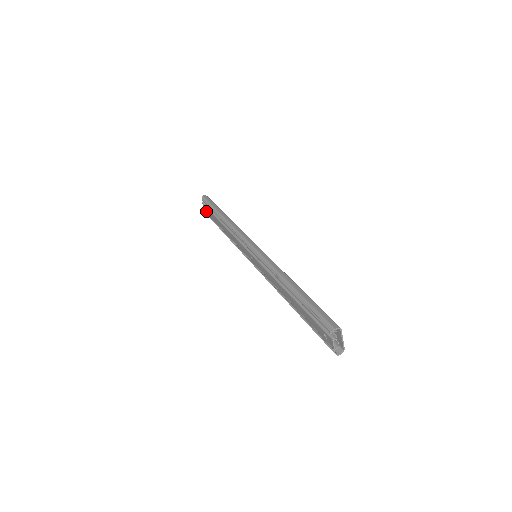
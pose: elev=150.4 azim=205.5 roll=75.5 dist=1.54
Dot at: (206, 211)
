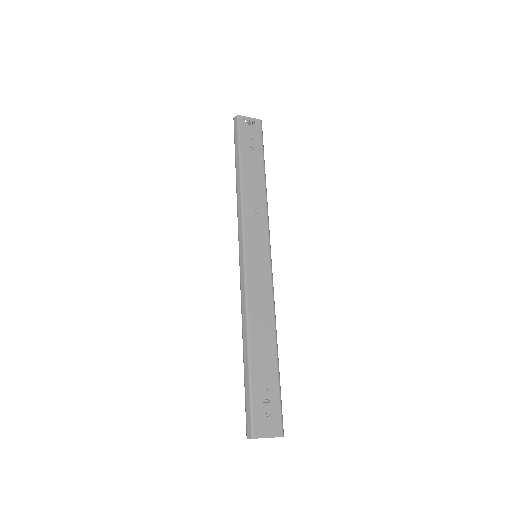
Dot at: occluded
